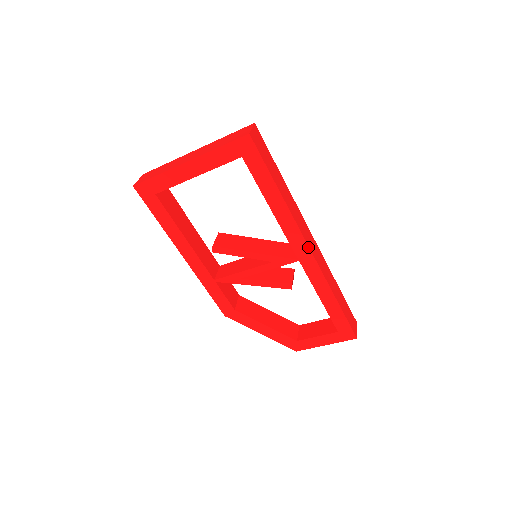
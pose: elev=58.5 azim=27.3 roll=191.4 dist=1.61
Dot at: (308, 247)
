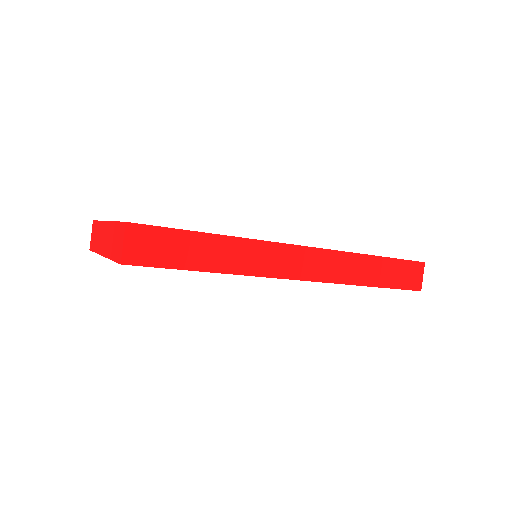
Dot at: occluded
